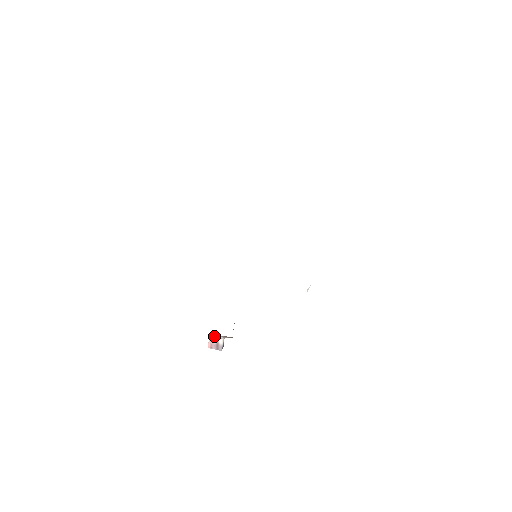
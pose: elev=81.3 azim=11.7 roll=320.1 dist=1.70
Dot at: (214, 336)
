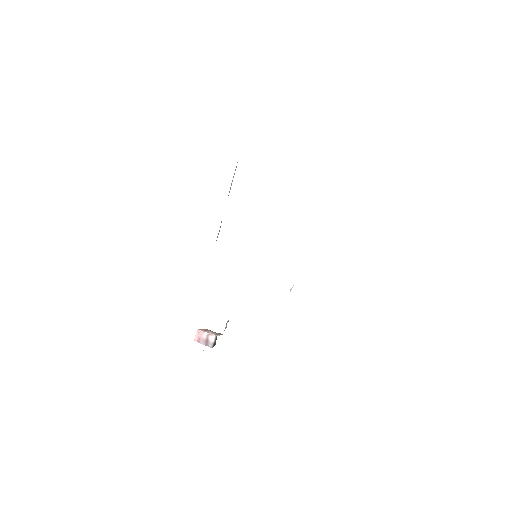
Dot at: (203, 330)
